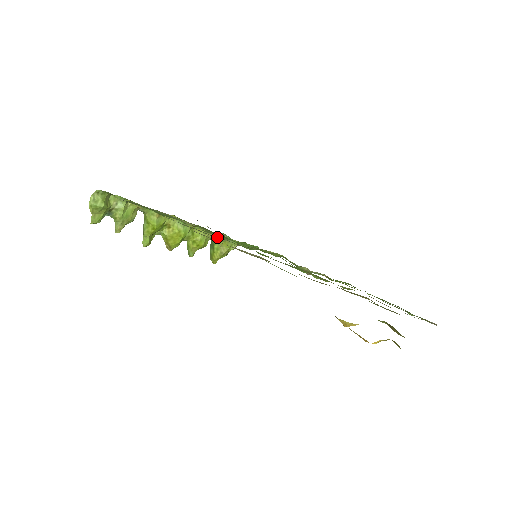
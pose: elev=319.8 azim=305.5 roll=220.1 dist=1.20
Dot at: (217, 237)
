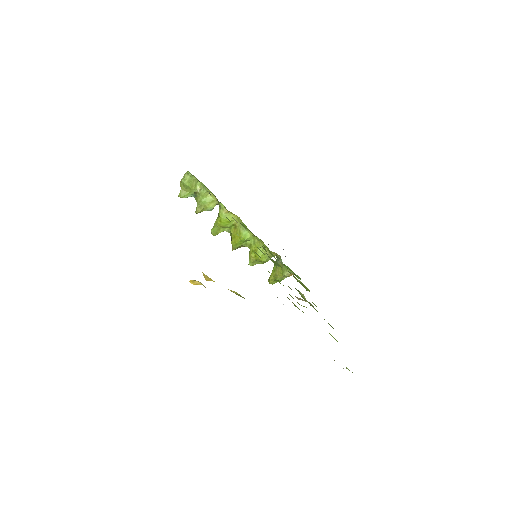
Dot at: (278, 259)
